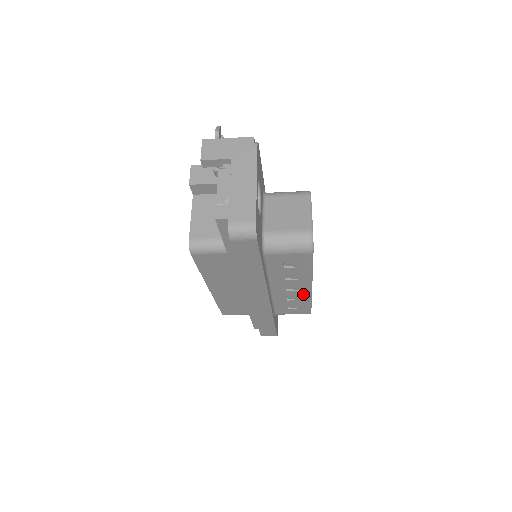
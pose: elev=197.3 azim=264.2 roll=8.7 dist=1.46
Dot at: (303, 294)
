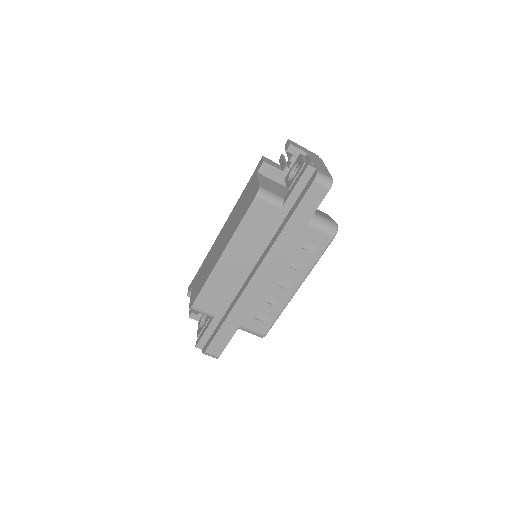
Dot at: (285, 297)
